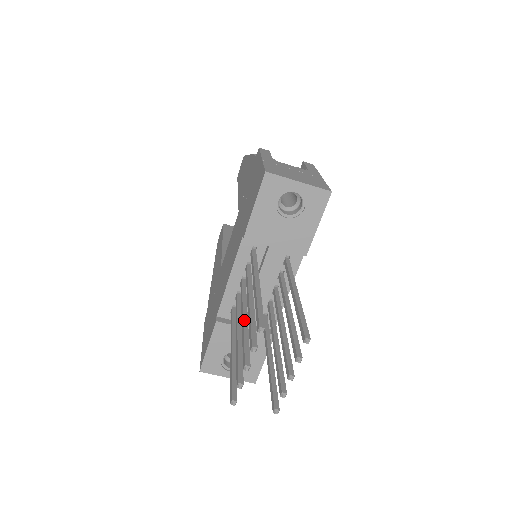
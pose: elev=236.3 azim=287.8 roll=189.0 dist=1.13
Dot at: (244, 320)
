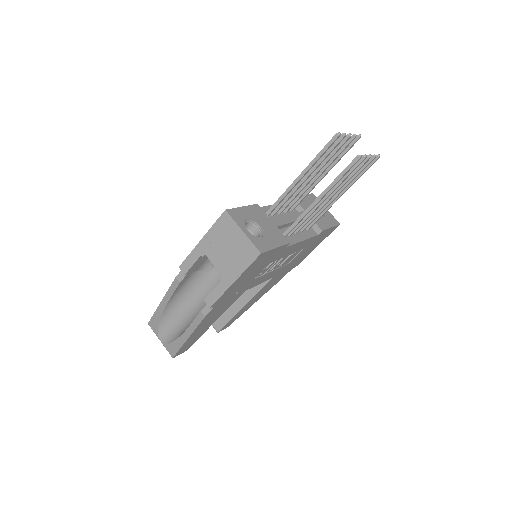
Dot at: (316, 171)
